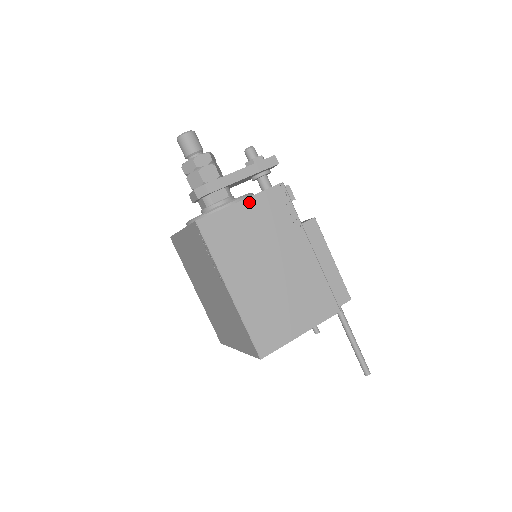
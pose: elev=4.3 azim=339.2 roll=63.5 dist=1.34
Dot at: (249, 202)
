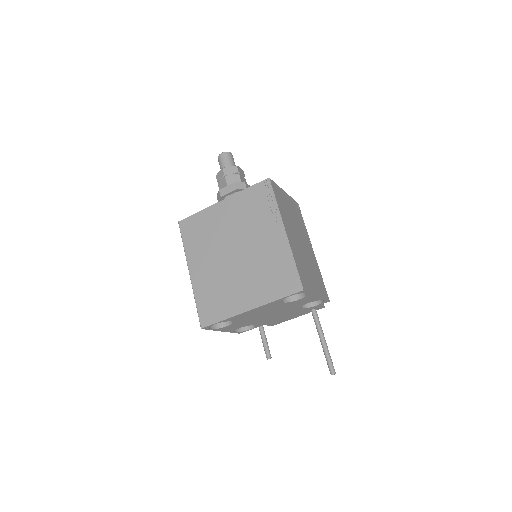
Dot at: (288, 196)
